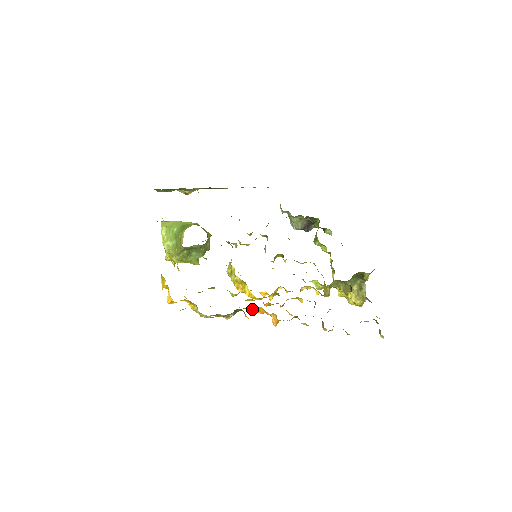
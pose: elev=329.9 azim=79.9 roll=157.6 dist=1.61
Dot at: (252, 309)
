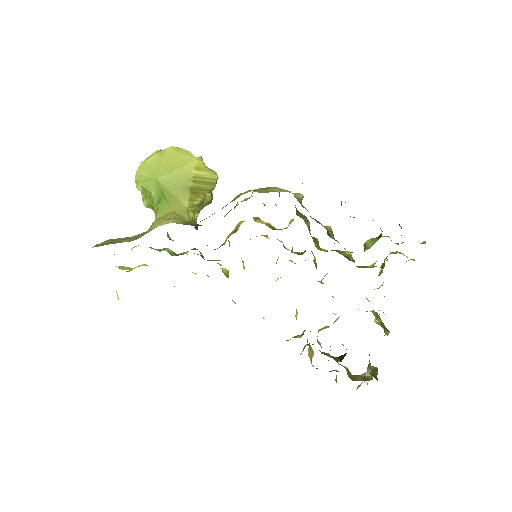
Dot at: occluded
